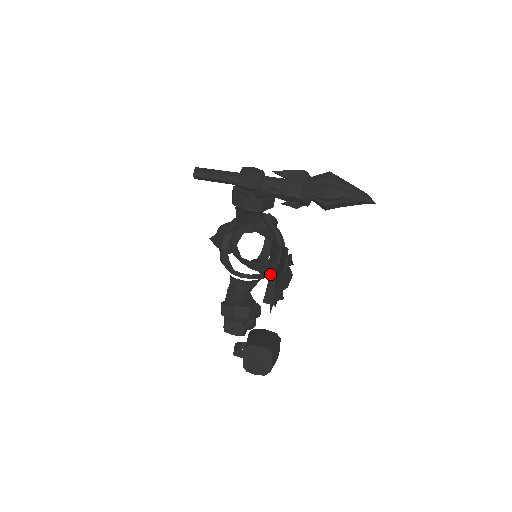
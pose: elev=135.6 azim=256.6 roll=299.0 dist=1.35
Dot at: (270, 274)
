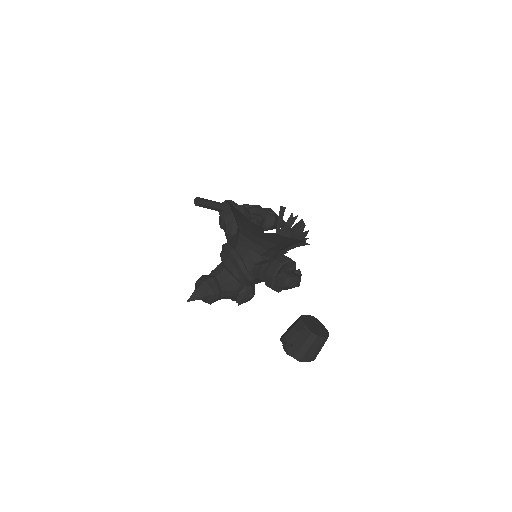
Dot at: occluded
